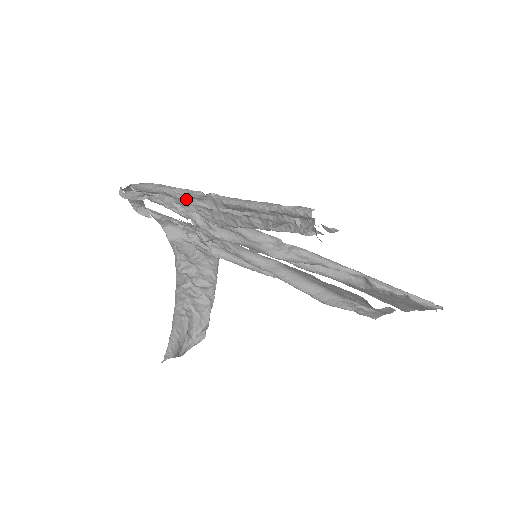
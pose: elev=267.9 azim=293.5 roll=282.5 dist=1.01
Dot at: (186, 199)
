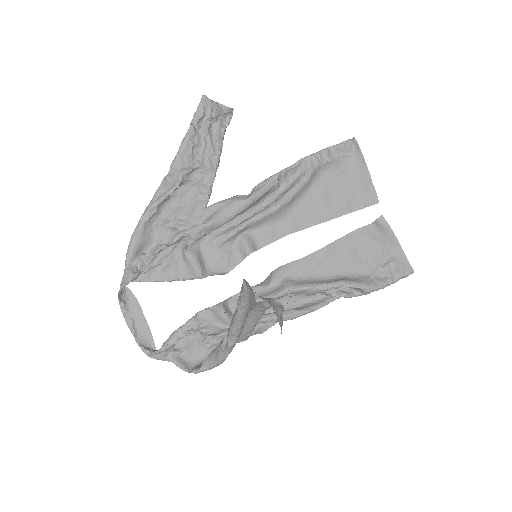
Dot at: (157, 199)
